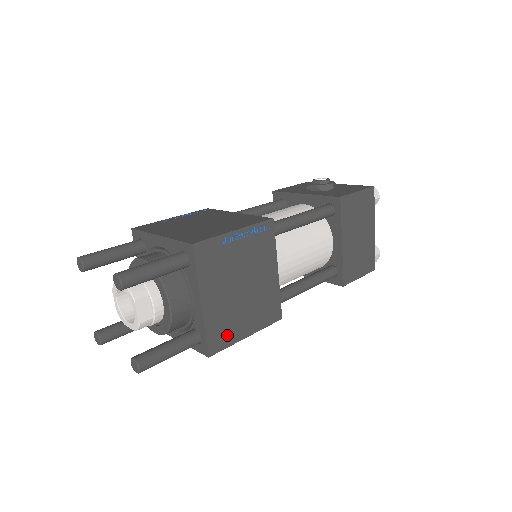
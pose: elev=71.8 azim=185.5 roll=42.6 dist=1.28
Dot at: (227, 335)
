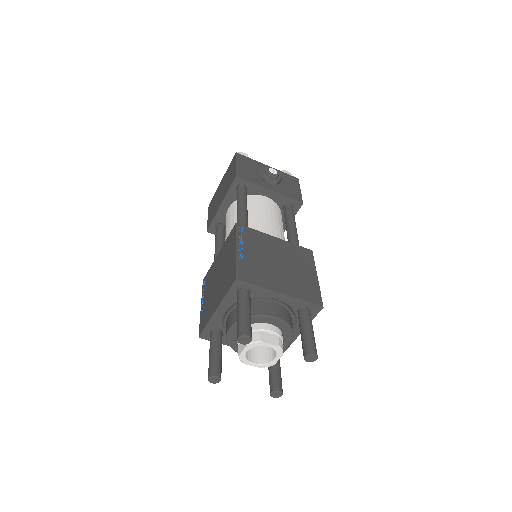
Dot at: occluded
